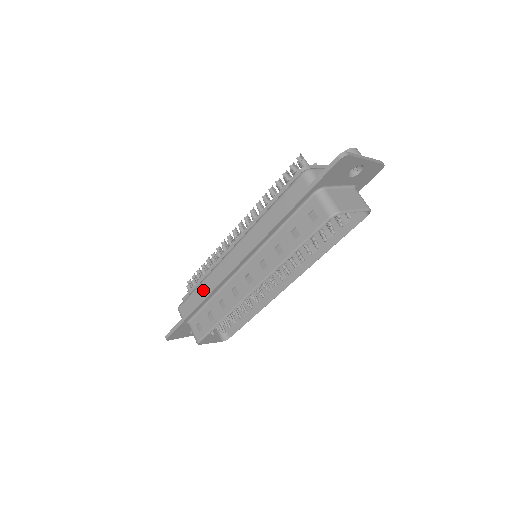
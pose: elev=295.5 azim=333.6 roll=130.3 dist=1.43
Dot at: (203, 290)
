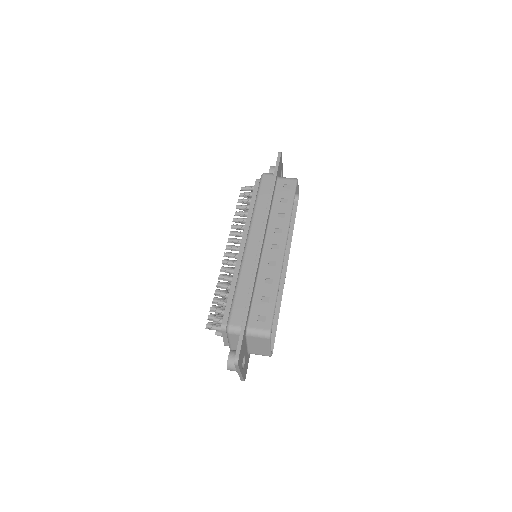
Dot at: (244, 286)
